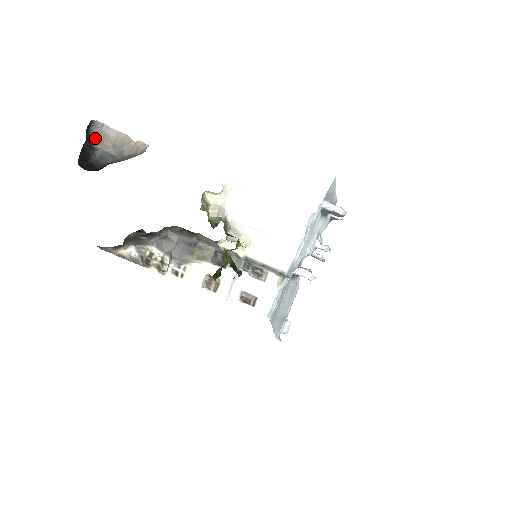
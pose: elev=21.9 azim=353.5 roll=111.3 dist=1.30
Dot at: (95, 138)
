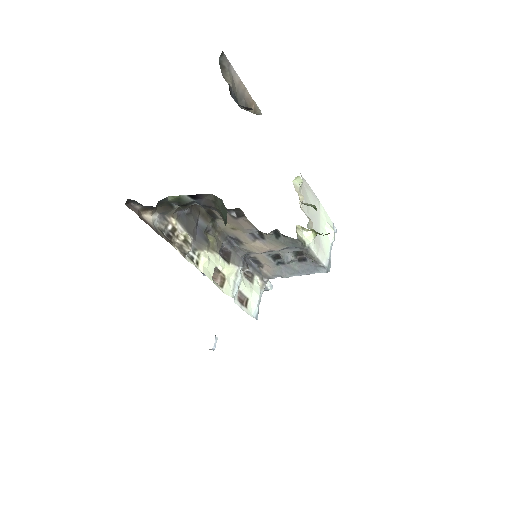
Dot at: (223, 72)
